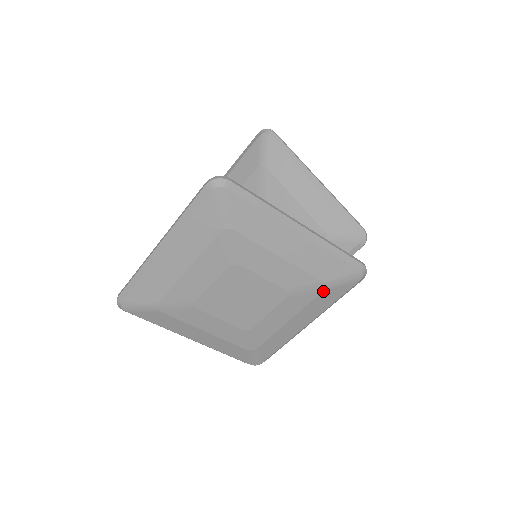
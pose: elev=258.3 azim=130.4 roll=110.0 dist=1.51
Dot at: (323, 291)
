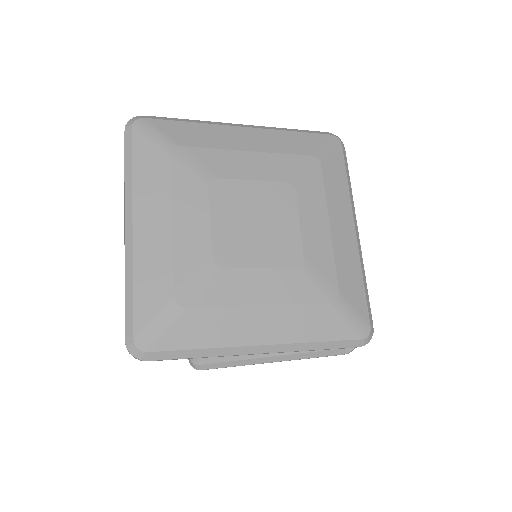
Dot at: (321, 167)
